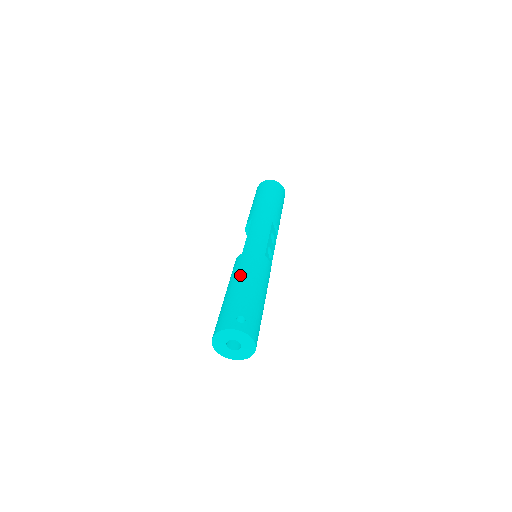
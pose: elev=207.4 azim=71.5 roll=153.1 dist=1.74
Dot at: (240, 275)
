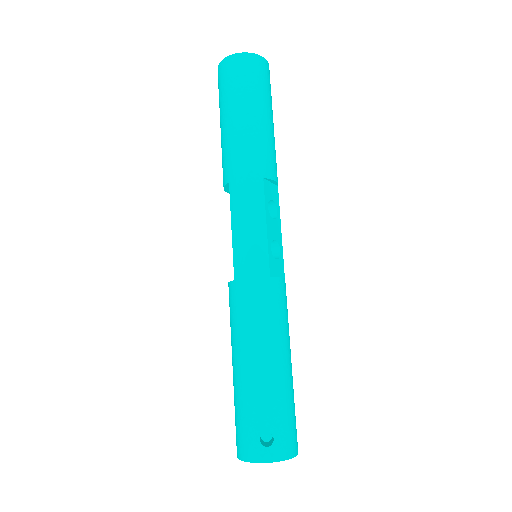
Dot at: (243, 341)
